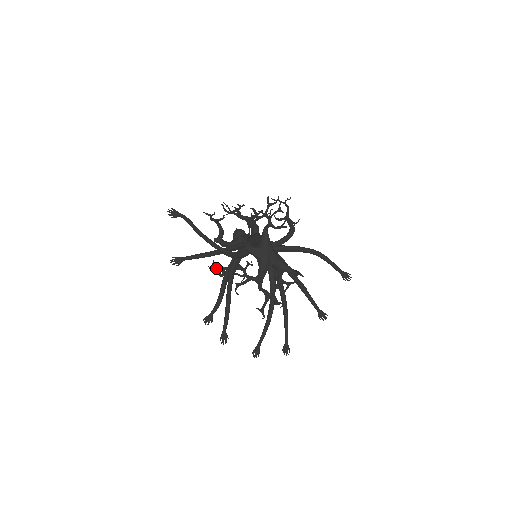
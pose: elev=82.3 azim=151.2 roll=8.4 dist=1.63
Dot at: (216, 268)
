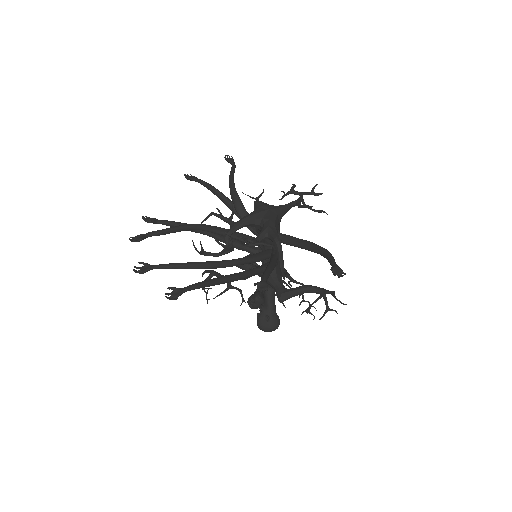
Dot at: (208, 270)
